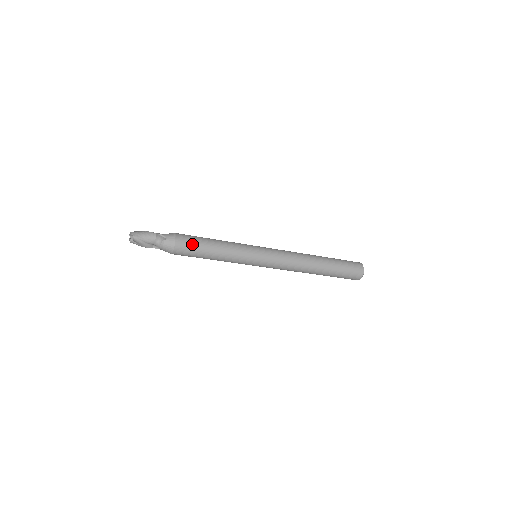
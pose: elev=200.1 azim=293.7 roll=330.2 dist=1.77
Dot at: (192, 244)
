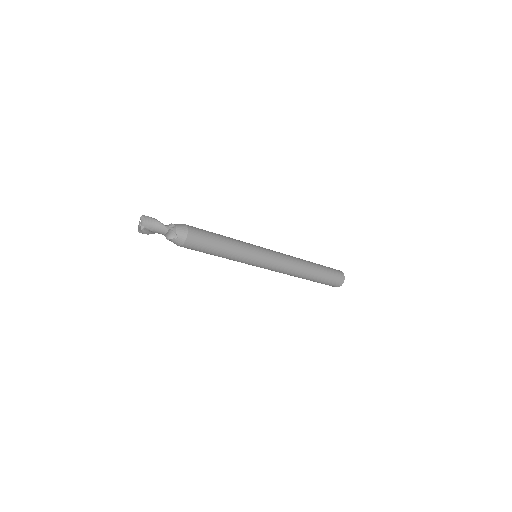
Dot at: (199, 248)
